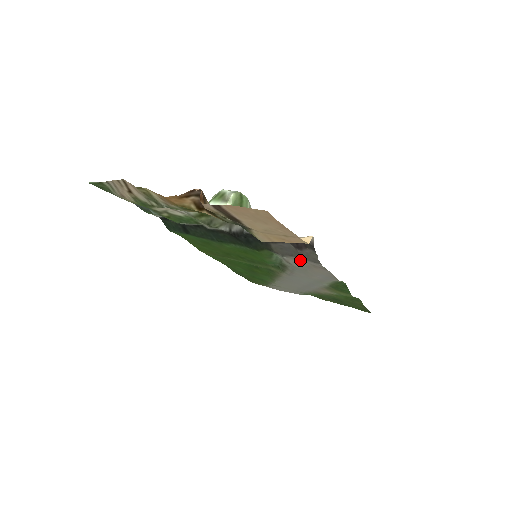
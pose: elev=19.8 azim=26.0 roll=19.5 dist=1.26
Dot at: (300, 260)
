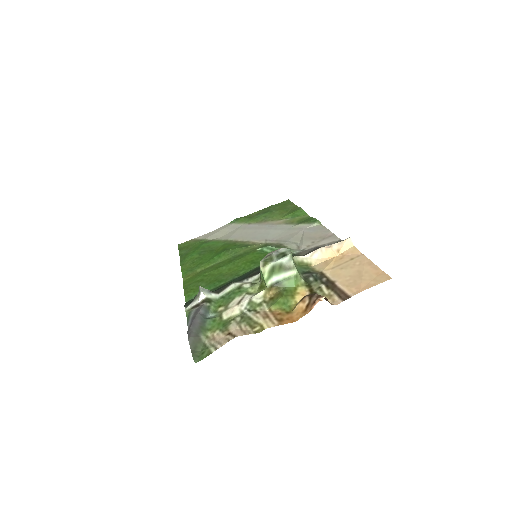
Dot at: (315, 244)
